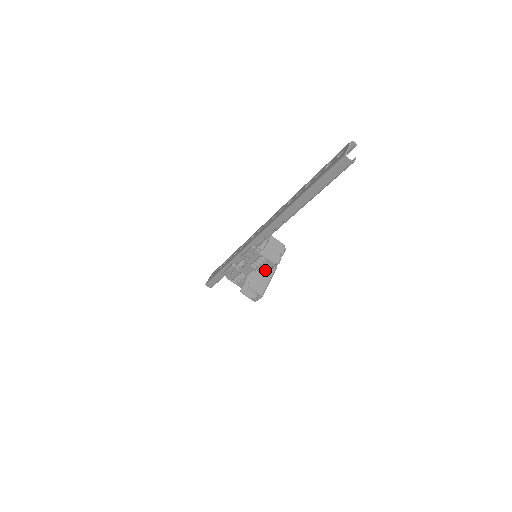
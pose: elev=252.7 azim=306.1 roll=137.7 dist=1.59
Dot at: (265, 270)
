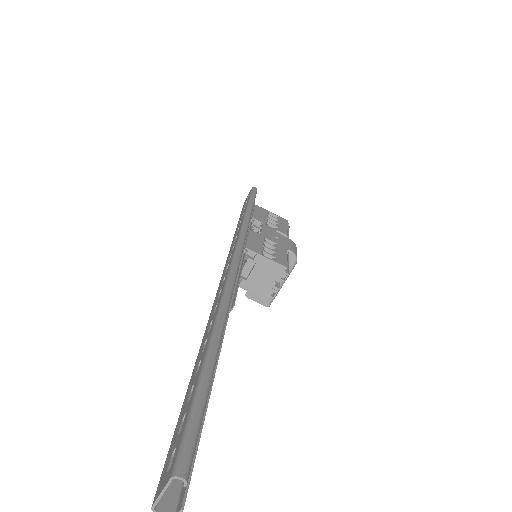
Dot at: occluded
